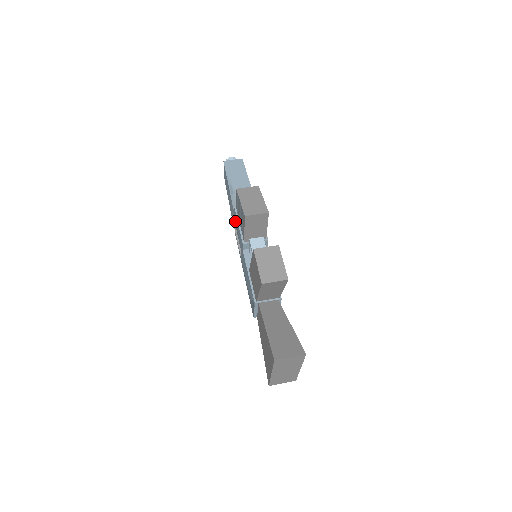
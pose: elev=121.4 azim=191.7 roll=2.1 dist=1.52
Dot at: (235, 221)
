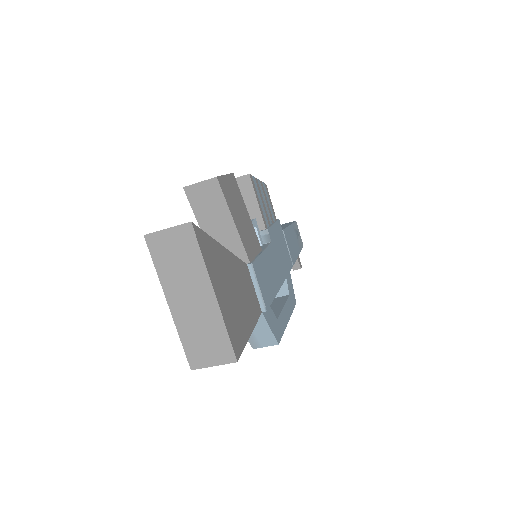
Dot at: occluded
